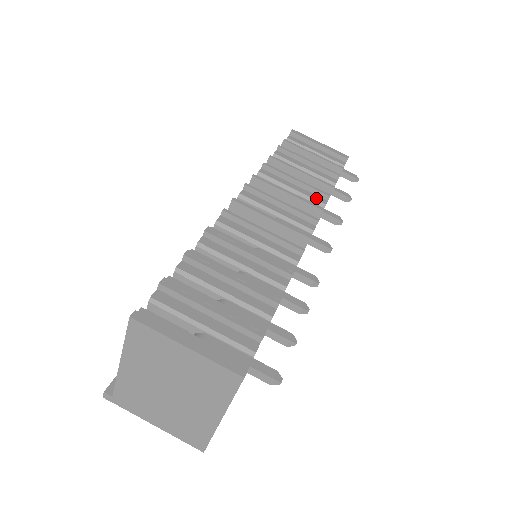
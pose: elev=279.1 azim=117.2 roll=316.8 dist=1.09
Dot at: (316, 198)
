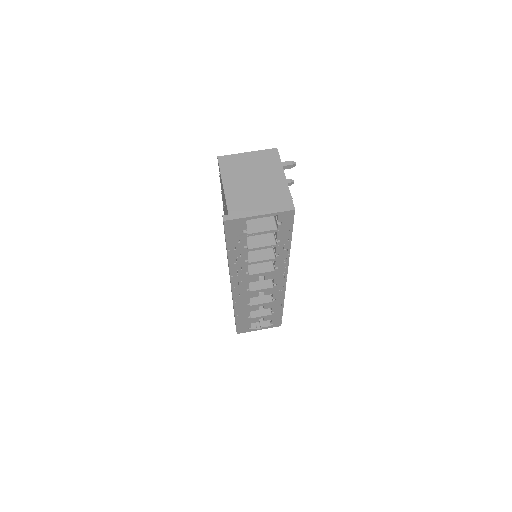
Dot at: occluded
